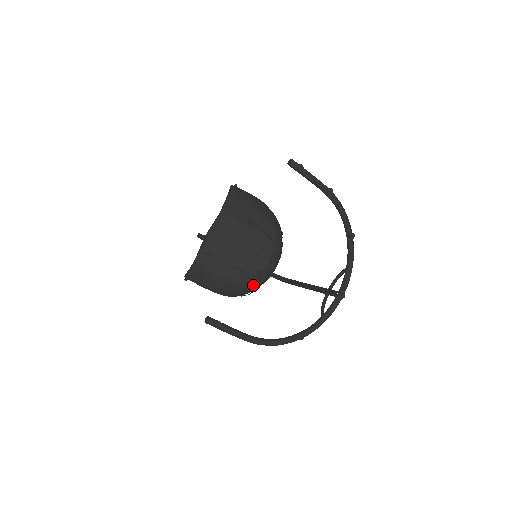
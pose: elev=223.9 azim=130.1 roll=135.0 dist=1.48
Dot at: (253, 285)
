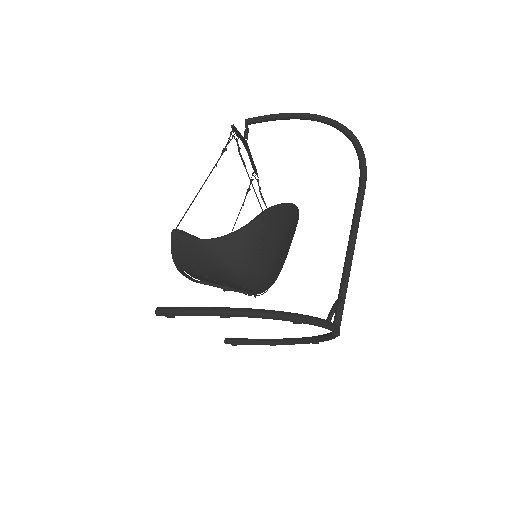
Dot at: occluded
